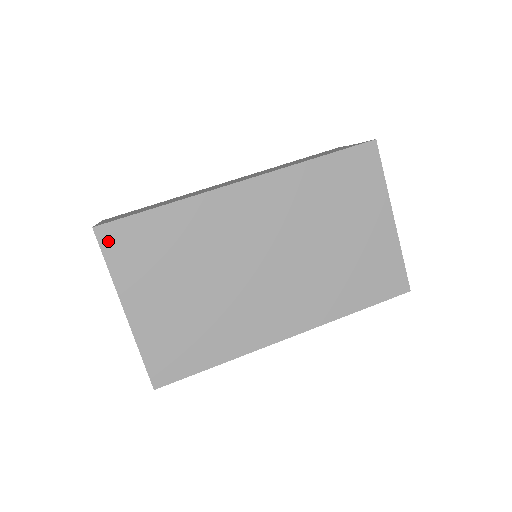
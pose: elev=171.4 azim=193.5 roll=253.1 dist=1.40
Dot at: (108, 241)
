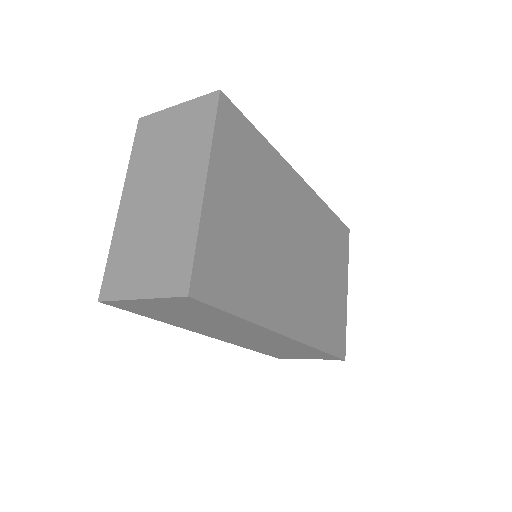
Dot at: (224, 113)
